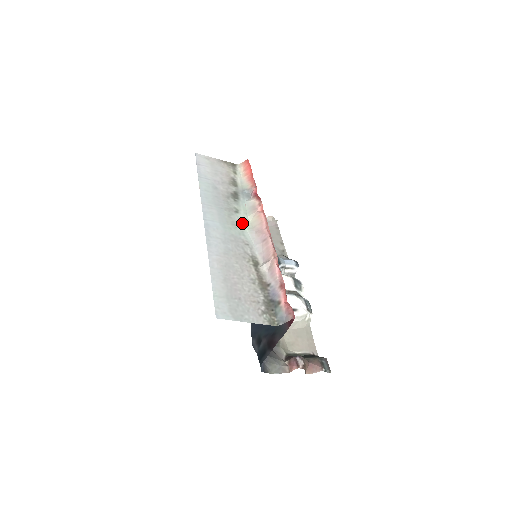
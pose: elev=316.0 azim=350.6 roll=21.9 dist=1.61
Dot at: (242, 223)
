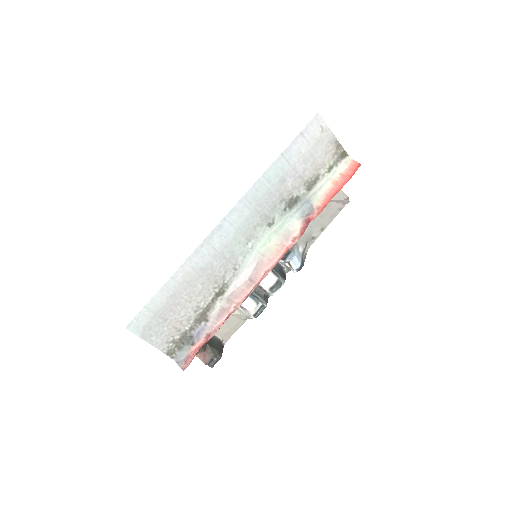
Dot at: (259, 242)
